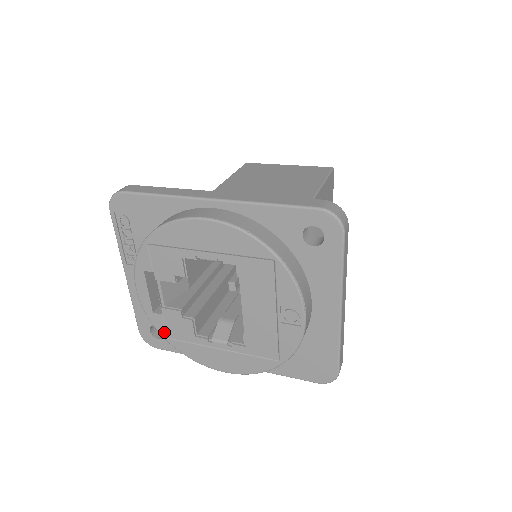
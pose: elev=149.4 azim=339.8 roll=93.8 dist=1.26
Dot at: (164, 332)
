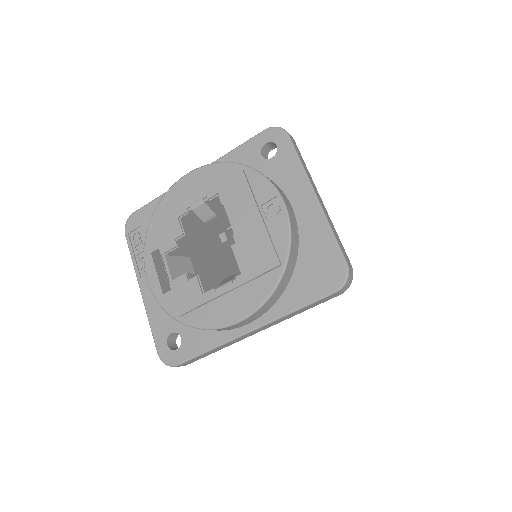
Dot at: (175, 311)
